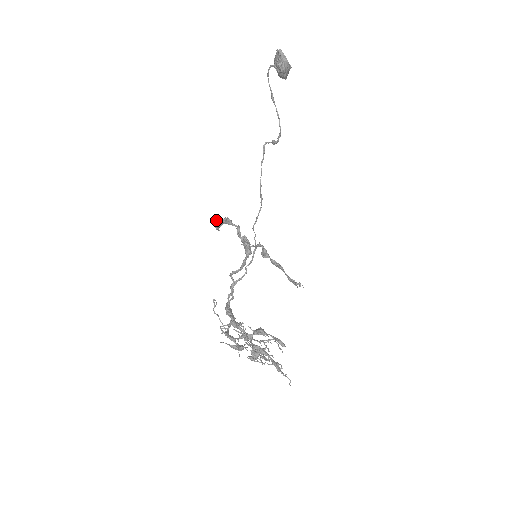
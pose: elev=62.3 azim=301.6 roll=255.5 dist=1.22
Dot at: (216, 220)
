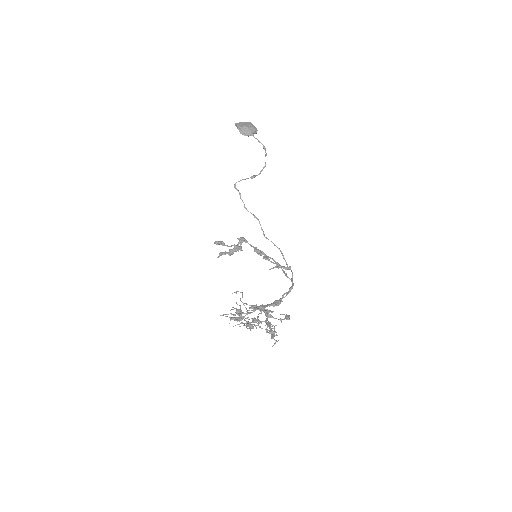
Dot at: (218, 241)
